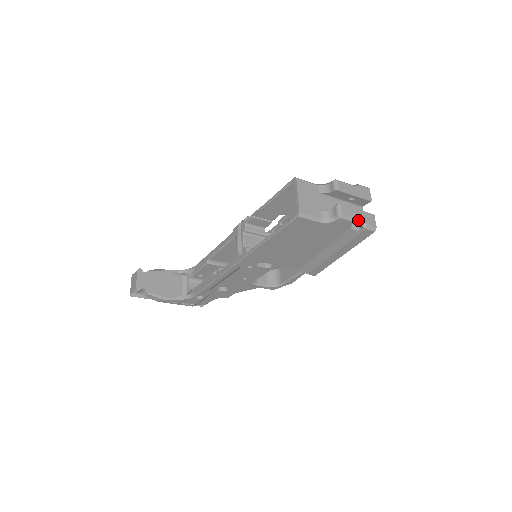
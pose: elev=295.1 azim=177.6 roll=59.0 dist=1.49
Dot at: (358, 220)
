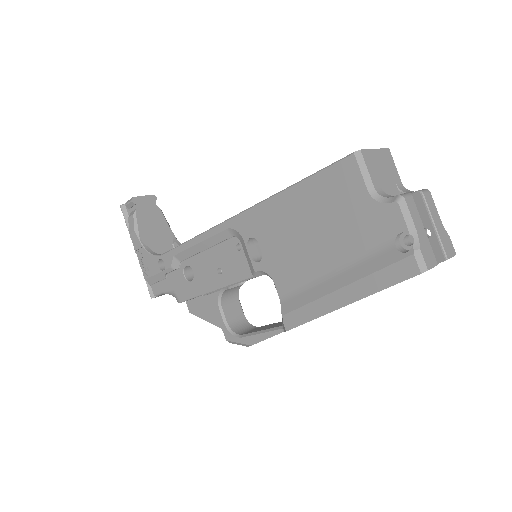
Dot at: (415, 233)
